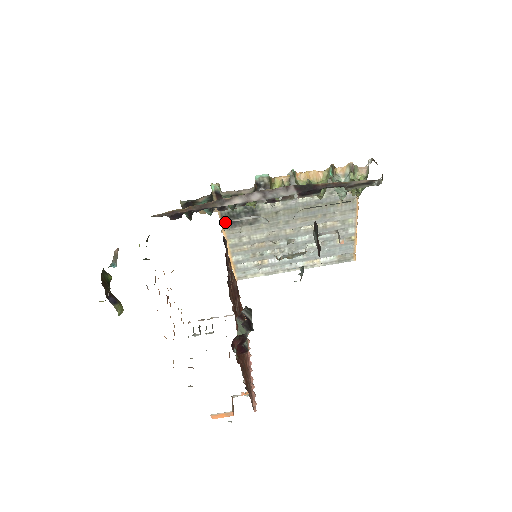
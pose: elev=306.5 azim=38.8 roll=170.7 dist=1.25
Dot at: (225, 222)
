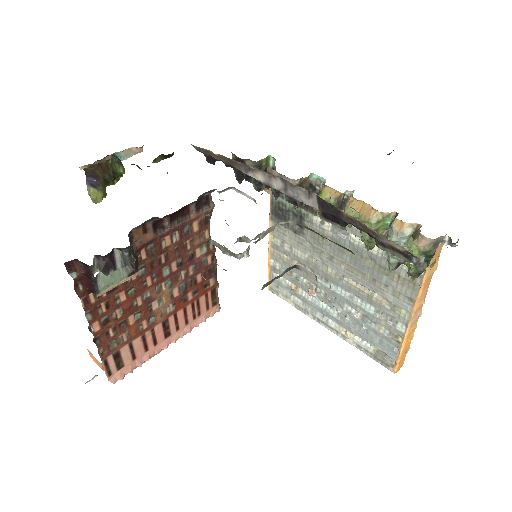
Dot at: (274, 212)
